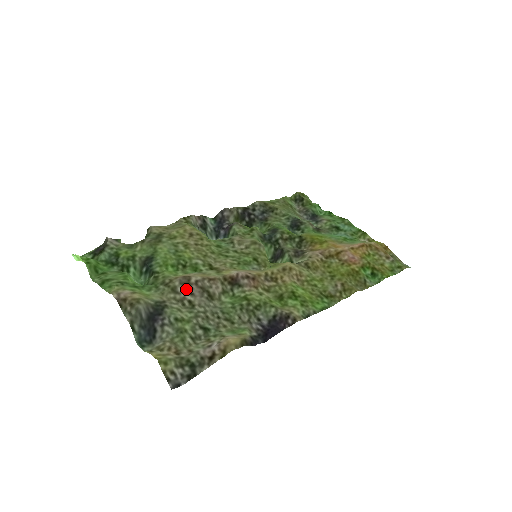
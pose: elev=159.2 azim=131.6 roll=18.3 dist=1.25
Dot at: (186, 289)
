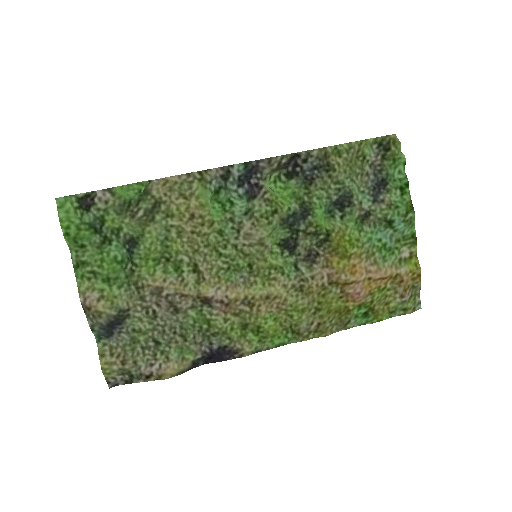
Dot at: (155, 300)
